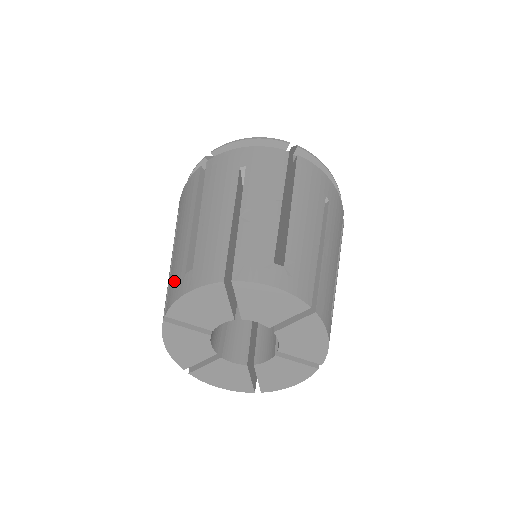
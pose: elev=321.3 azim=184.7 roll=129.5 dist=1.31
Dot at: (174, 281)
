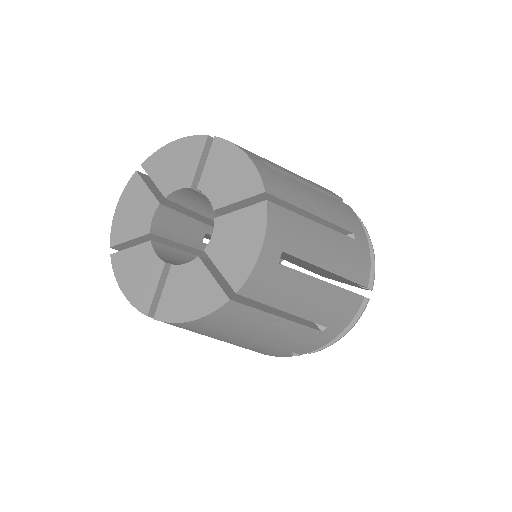
Dot at: occluded
